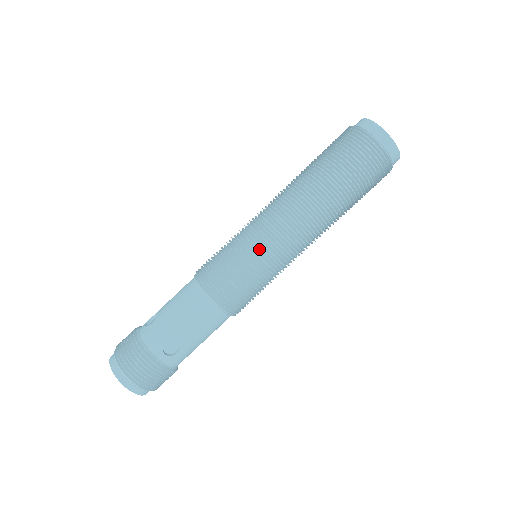
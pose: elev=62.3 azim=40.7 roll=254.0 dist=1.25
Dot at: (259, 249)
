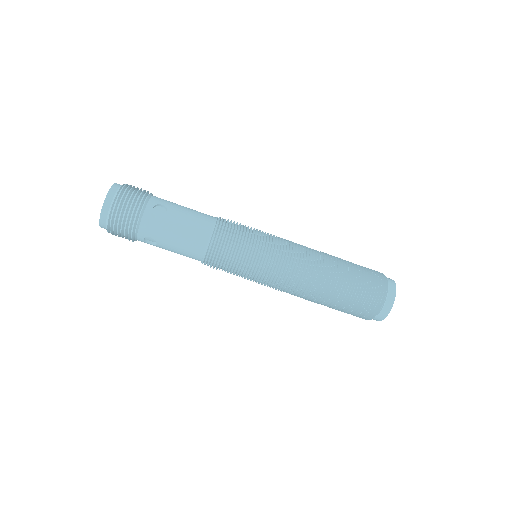
Dot at: (261, 271)
